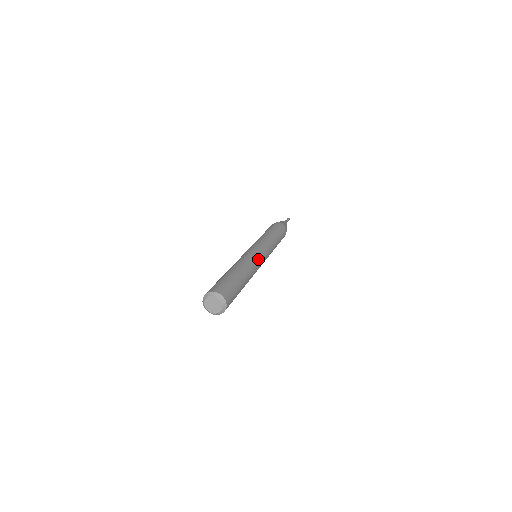
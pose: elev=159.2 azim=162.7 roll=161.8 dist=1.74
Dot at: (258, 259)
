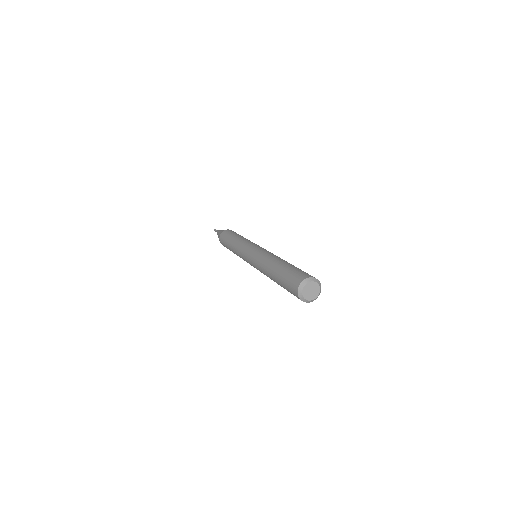
Dot at: (265, 251)
